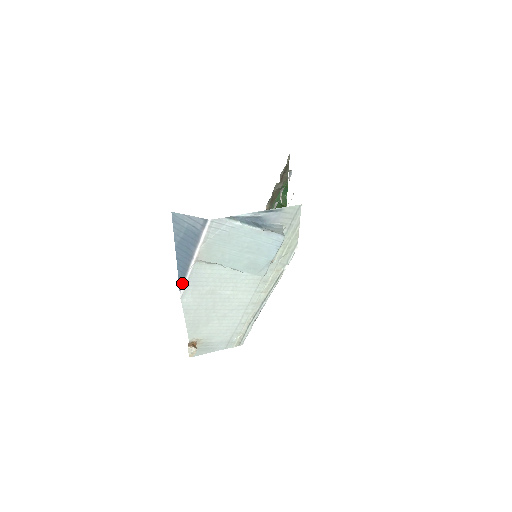
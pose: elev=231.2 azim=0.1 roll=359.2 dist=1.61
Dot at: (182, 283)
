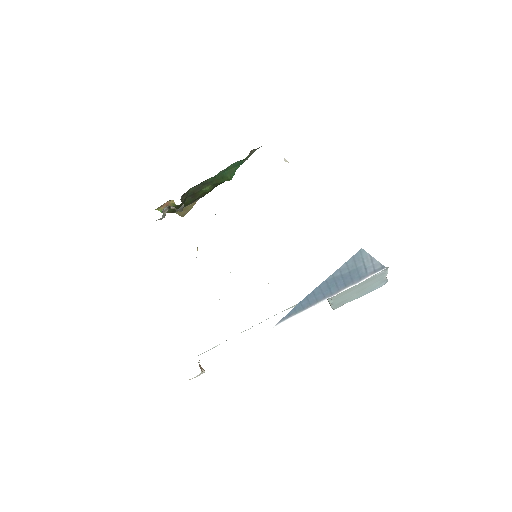
Dot at: (290, 316)
